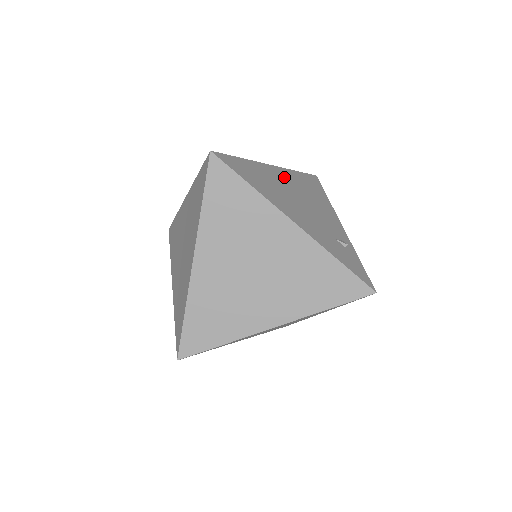
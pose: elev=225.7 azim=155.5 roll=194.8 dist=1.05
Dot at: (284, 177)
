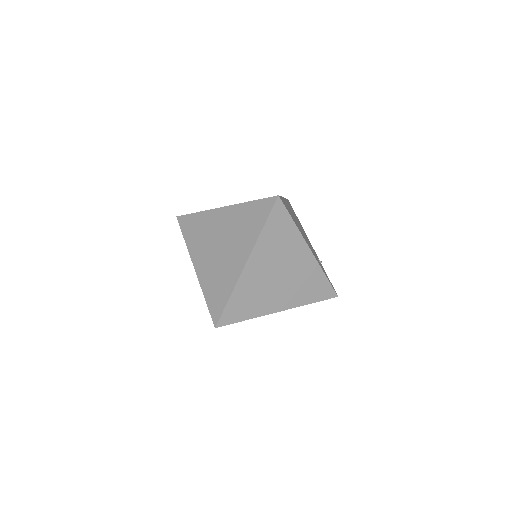
Dot at: (290, 208)
